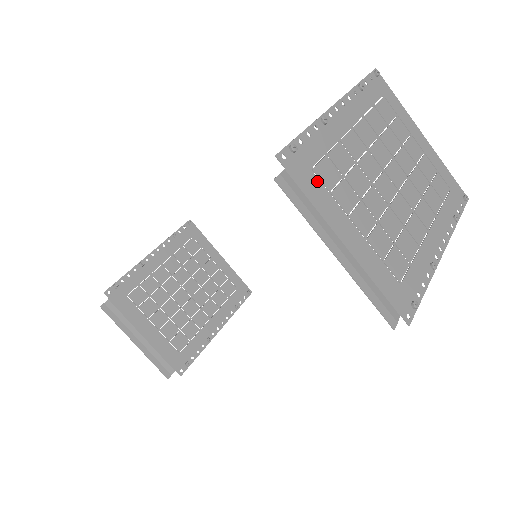
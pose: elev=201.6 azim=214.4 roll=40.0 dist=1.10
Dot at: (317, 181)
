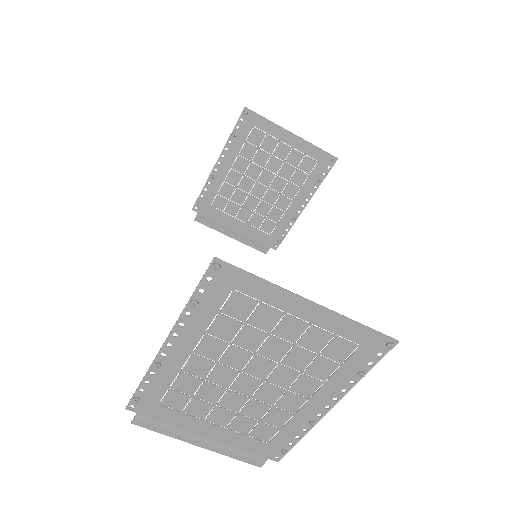
Dot at: (167, 410)
